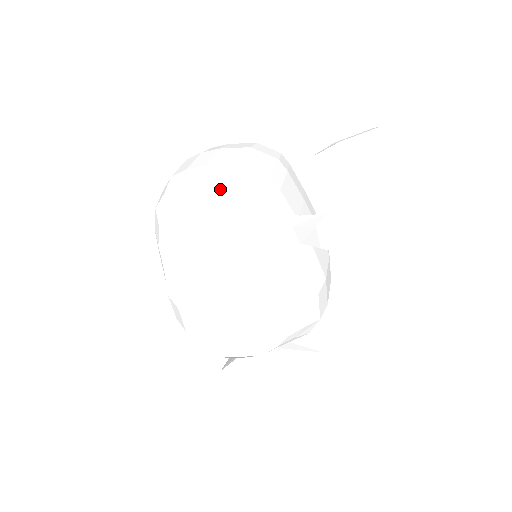
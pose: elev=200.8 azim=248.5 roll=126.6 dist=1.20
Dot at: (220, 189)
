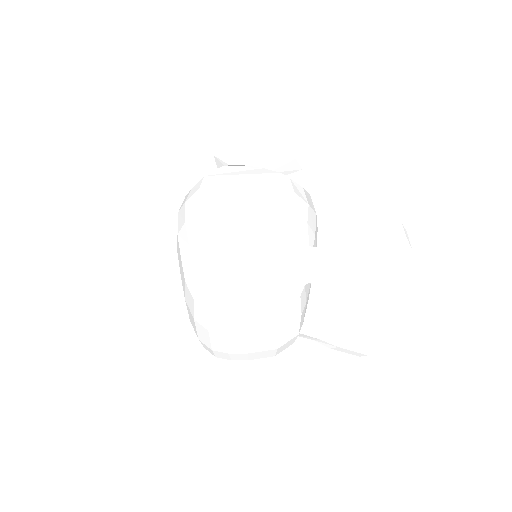
Dot at: (266, 357)
